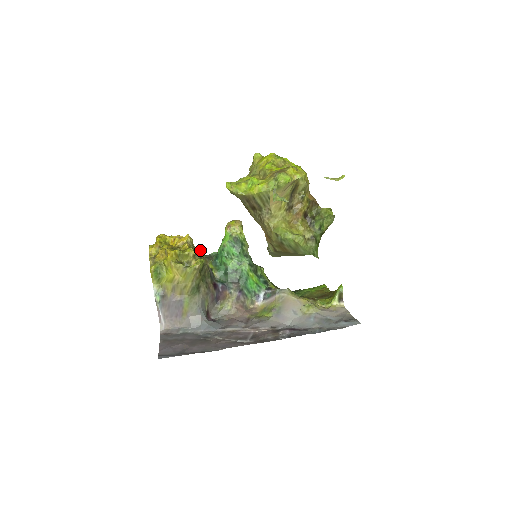
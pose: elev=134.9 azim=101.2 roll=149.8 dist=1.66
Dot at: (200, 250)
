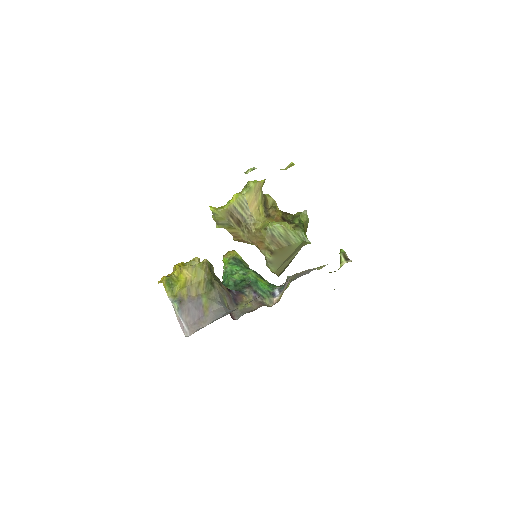
Dot at: occluded
